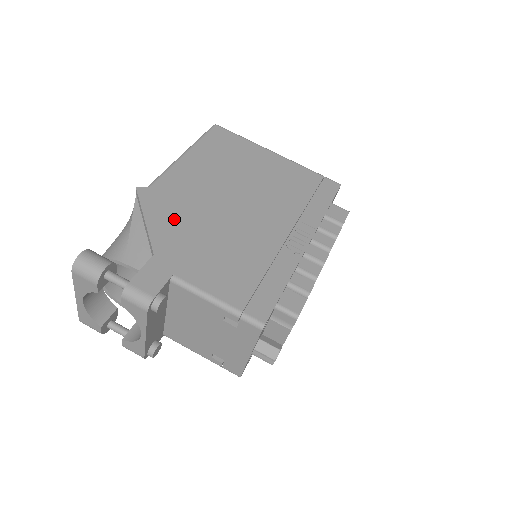
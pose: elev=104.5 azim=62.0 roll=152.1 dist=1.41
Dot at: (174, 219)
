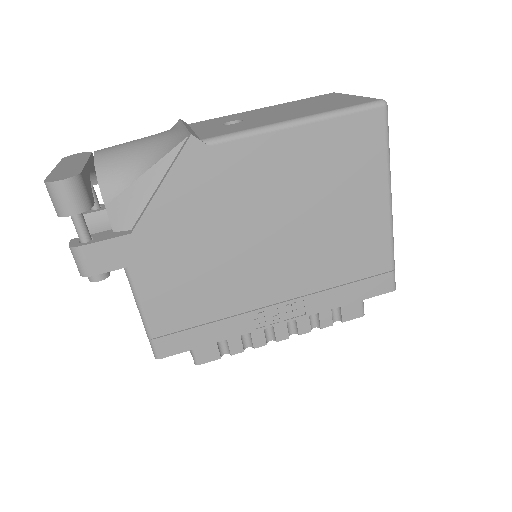
Dot at: (190, 208)
